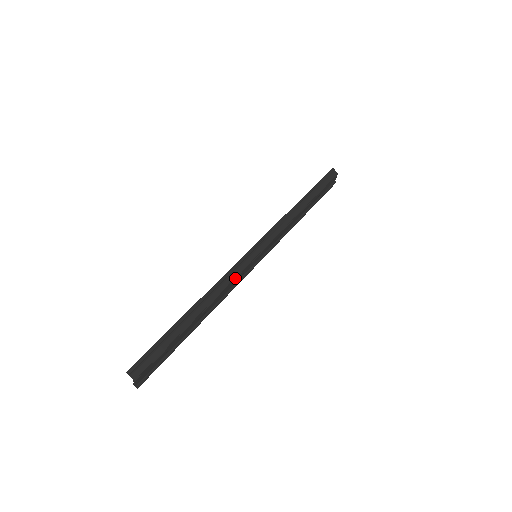
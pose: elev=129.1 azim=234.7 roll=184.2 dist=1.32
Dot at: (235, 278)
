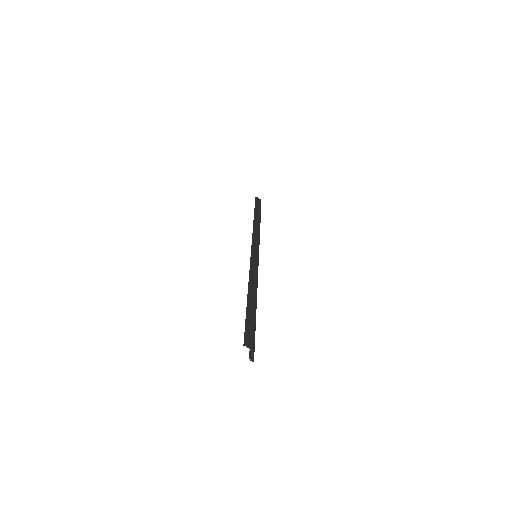
Dot at: occluded
